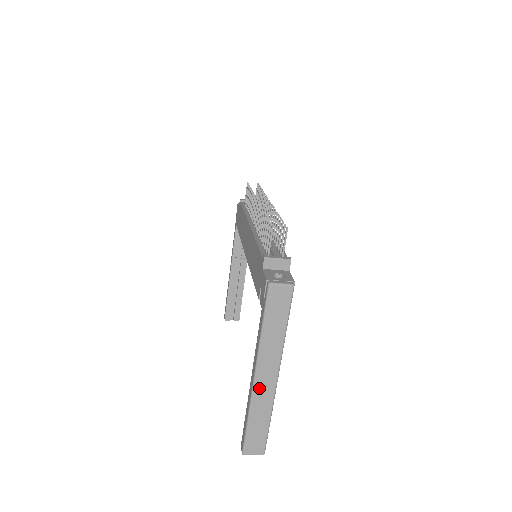
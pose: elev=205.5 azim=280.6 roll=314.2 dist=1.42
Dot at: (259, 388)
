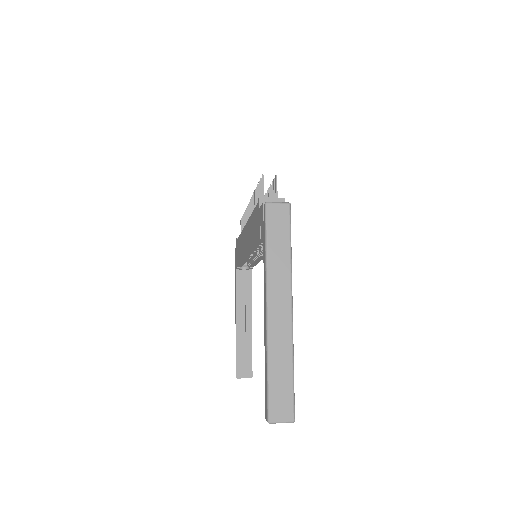
Dot at: (274, 325)
